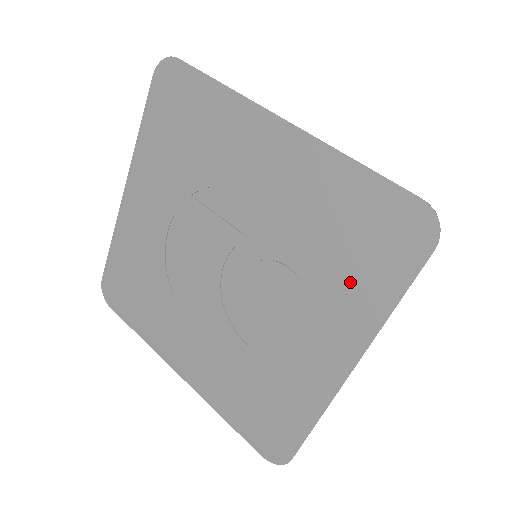
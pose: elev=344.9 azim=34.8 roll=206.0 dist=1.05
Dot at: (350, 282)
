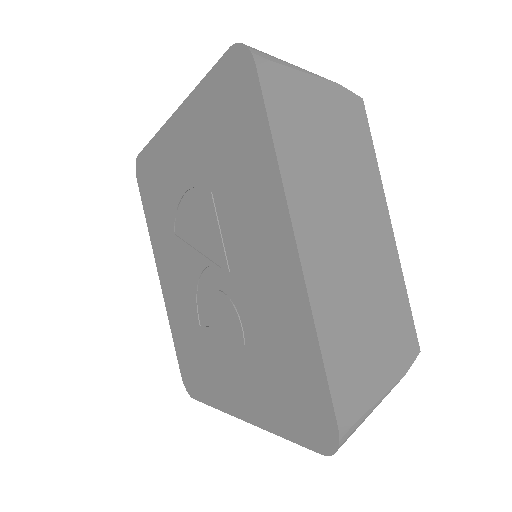
Dot at: (268, 390)
